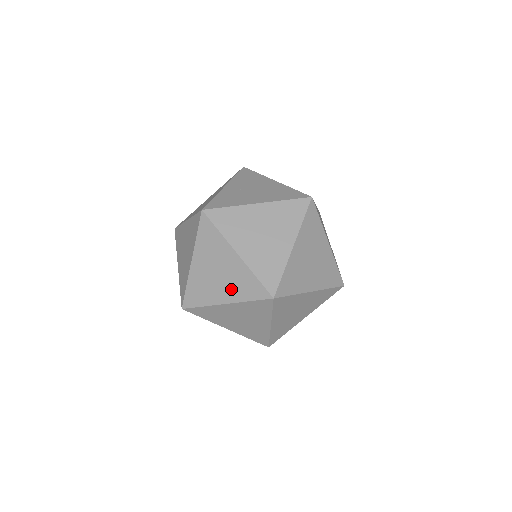
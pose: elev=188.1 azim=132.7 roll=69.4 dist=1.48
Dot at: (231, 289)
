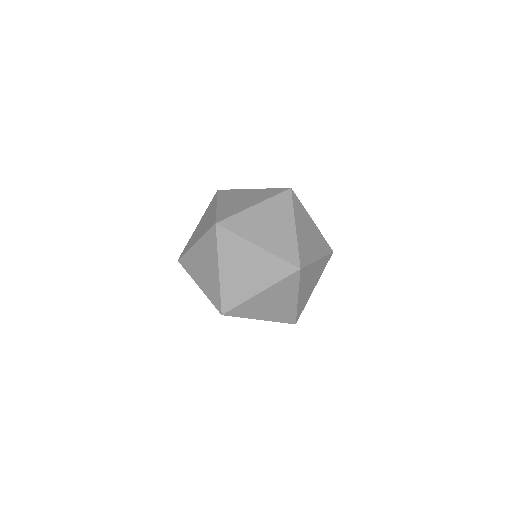
Dot at: (205, 283)
